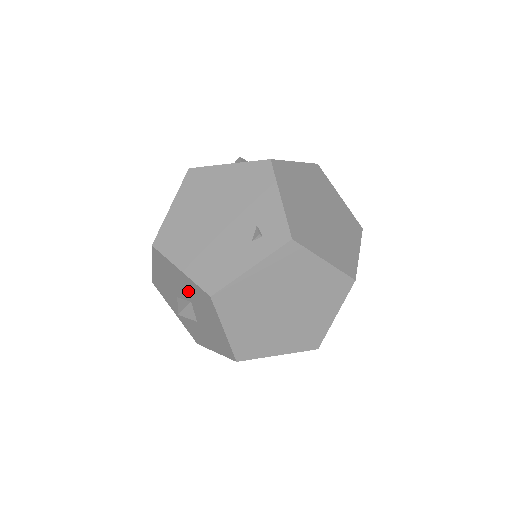
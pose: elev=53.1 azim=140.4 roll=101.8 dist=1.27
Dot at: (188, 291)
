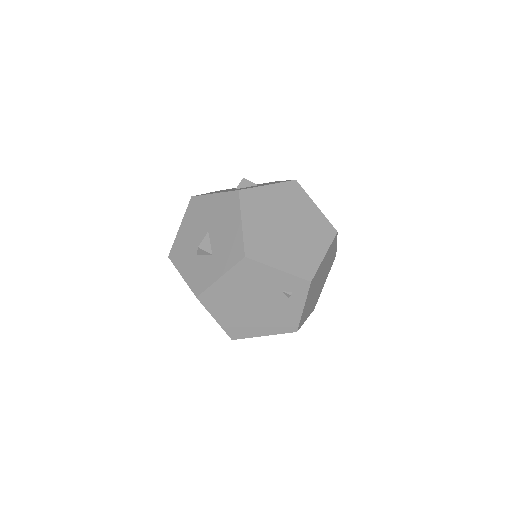
Dot at: occluded
